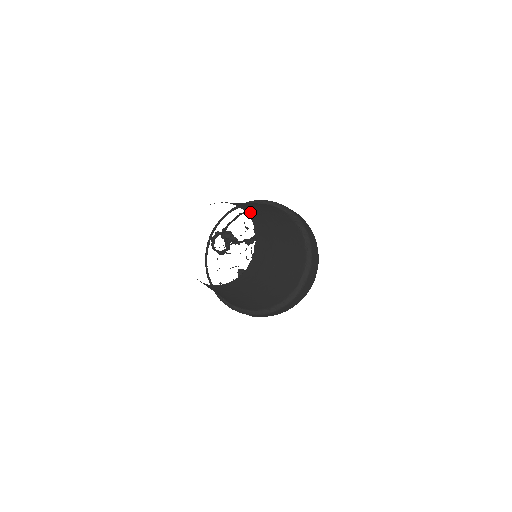
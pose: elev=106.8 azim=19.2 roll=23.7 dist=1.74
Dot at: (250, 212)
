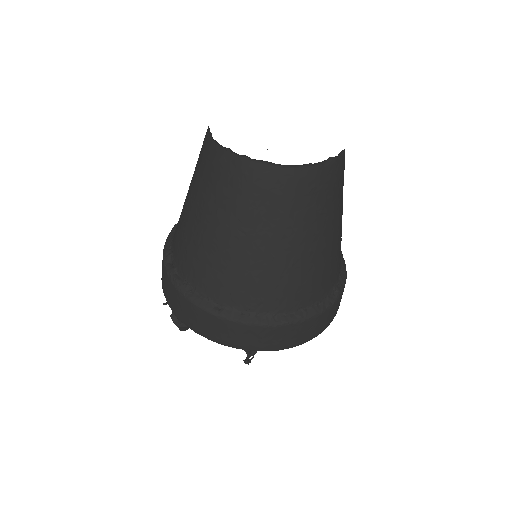
Dot at: occluded
